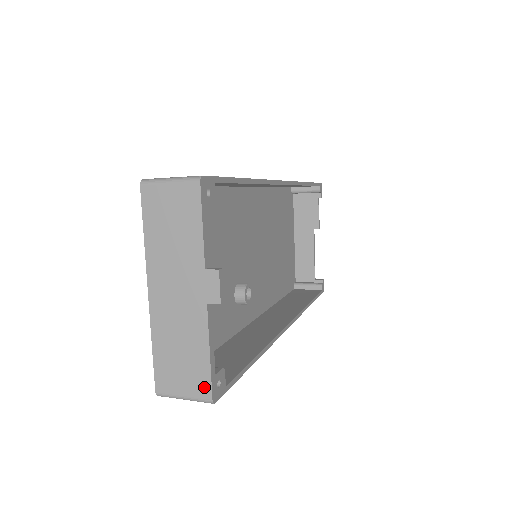
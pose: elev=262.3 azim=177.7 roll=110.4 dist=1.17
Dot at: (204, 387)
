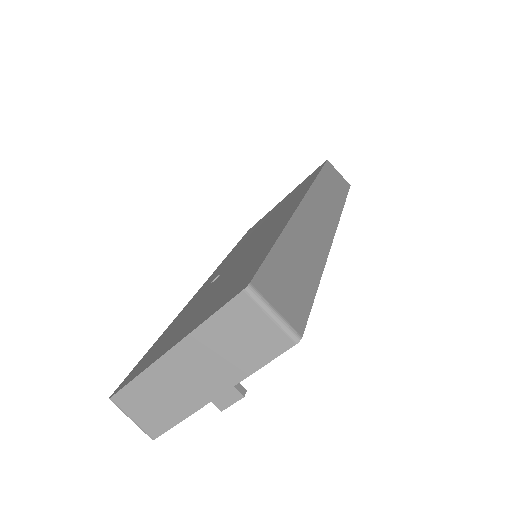
Dot at: (155, 430)
